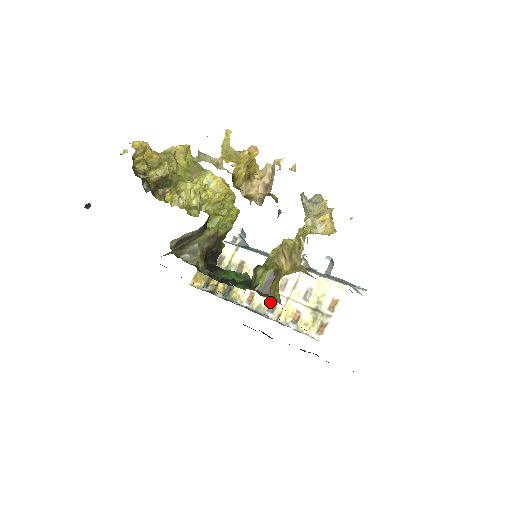
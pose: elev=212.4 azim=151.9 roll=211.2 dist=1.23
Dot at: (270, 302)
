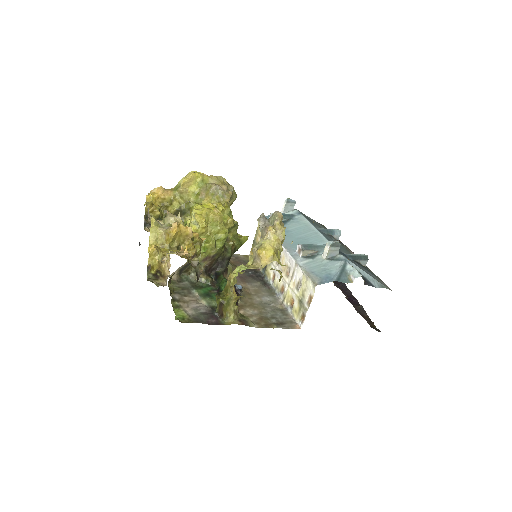
Dot at: (281, 285)
